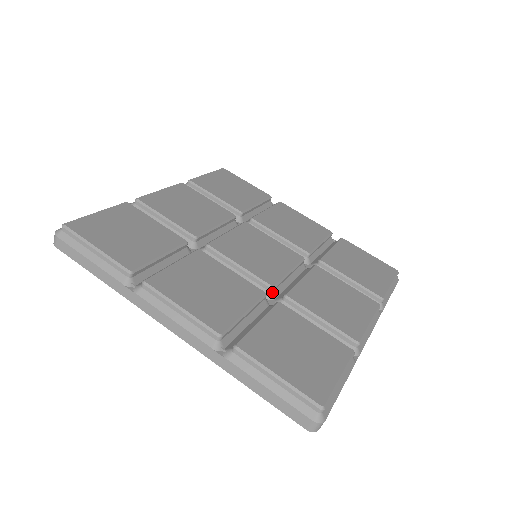
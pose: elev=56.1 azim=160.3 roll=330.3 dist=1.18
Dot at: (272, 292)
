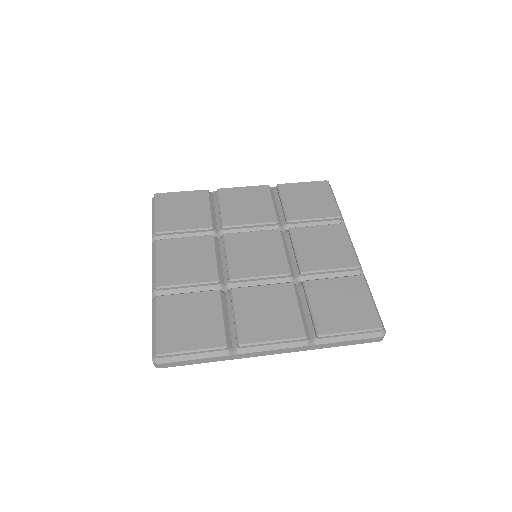
Dot at: (291, 276)
